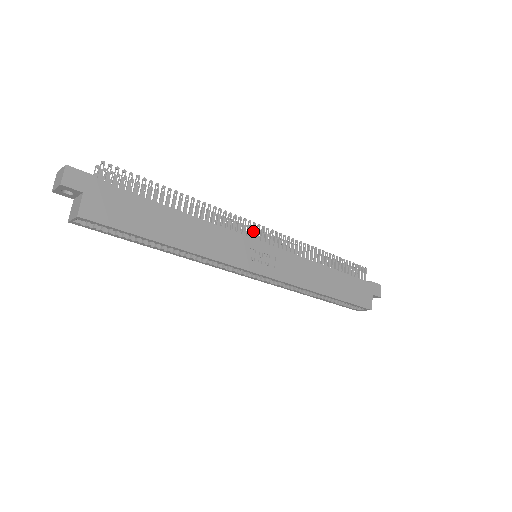
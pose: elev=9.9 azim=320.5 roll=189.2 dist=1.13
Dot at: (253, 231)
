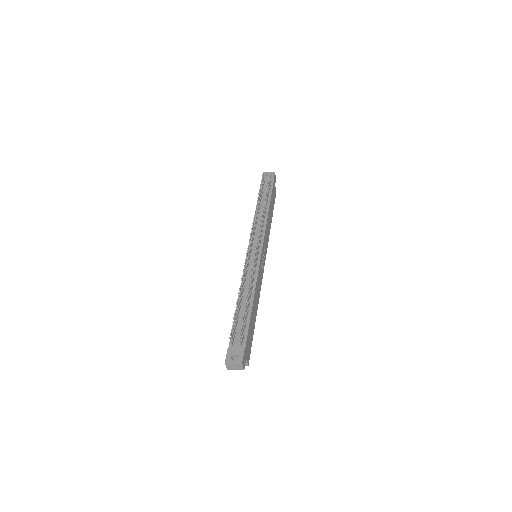
Dot at: (257, 253)
